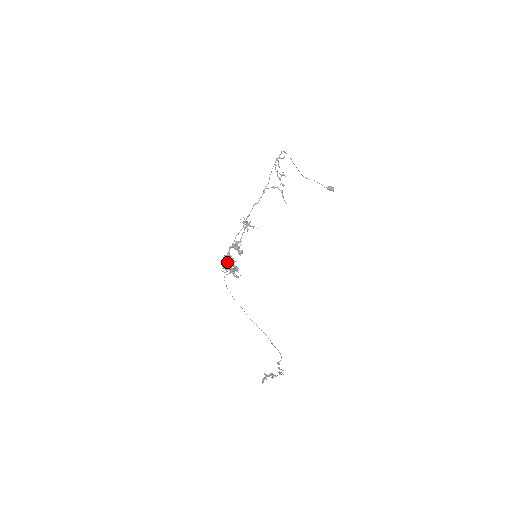
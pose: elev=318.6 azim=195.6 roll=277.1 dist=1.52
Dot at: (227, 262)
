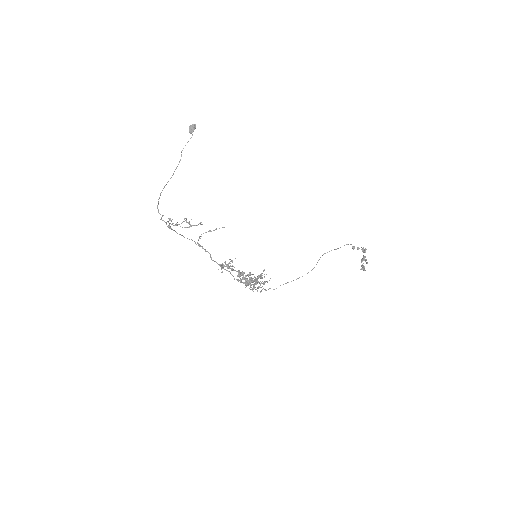
Dot at: occluded
